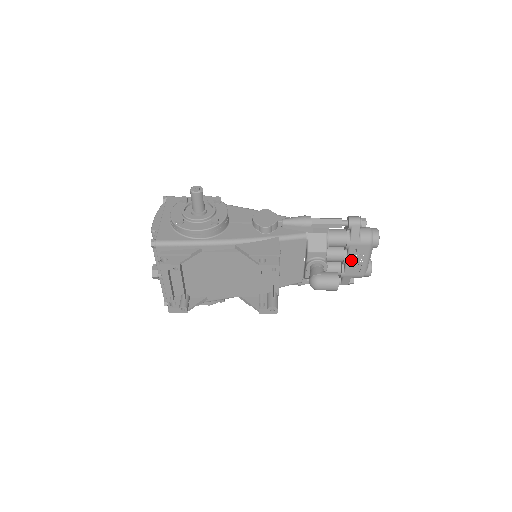
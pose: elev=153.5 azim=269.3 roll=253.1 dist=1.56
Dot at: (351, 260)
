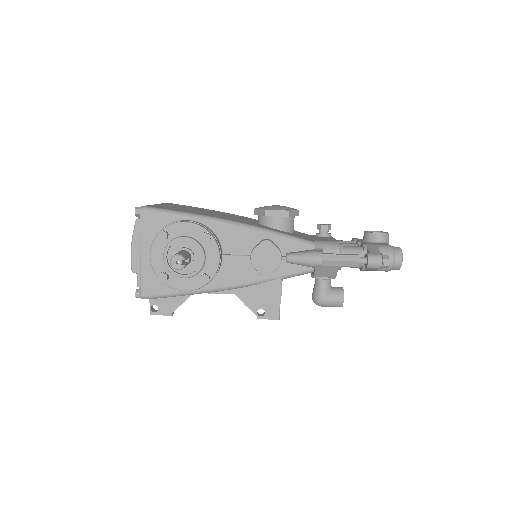
Dot at: occluded
